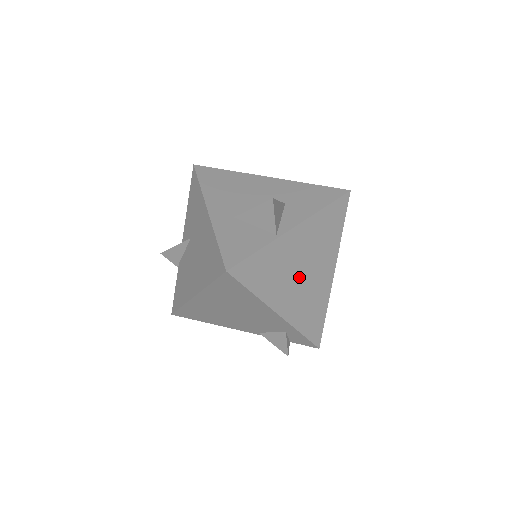
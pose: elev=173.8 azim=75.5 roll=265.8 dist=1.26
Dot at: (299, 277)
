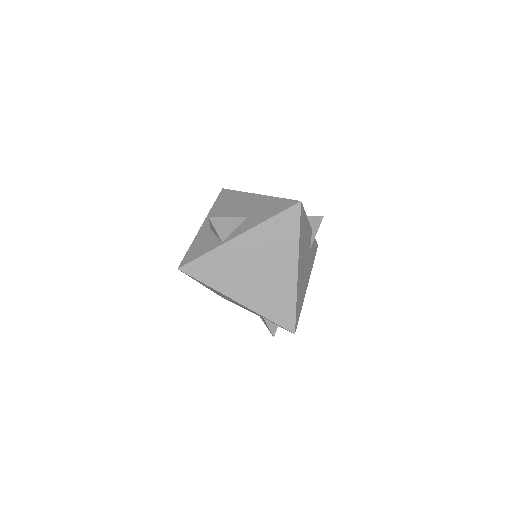
Dot at: (253, 274)
